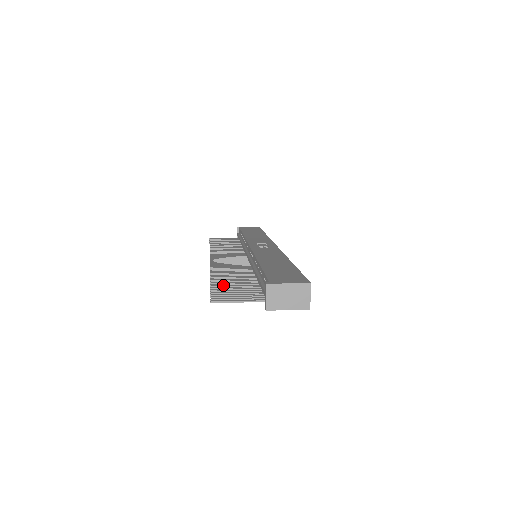
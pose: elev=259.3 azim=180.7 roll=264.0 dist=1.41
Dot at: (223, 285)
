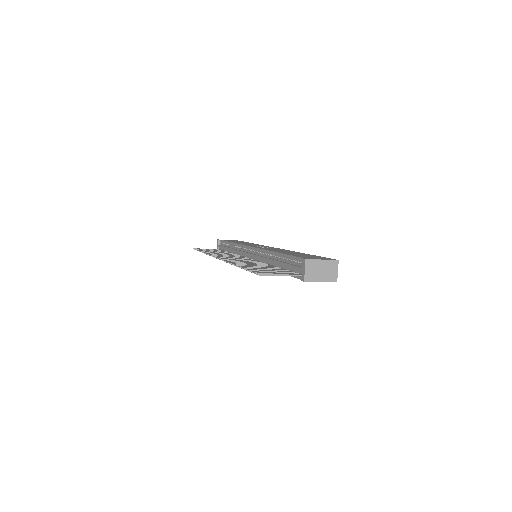
Dot at: (254, 268)
